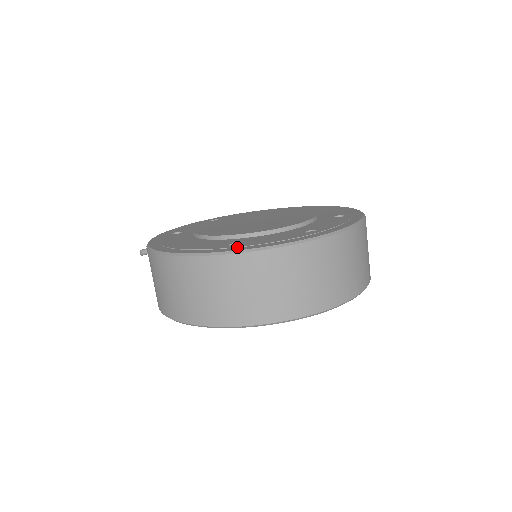
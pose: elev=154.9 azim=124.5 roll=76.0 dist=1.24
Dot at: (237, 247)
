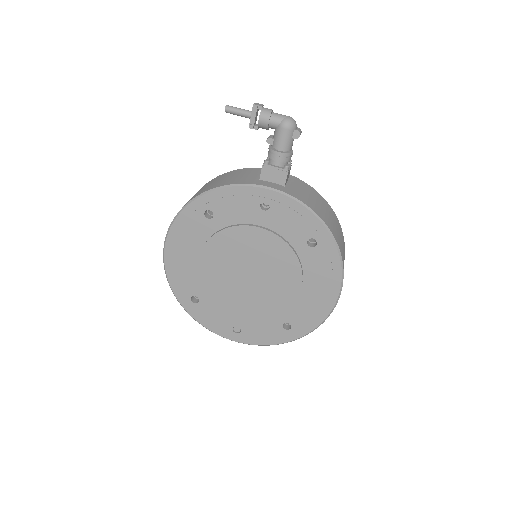
Dot at: (190, 306)
